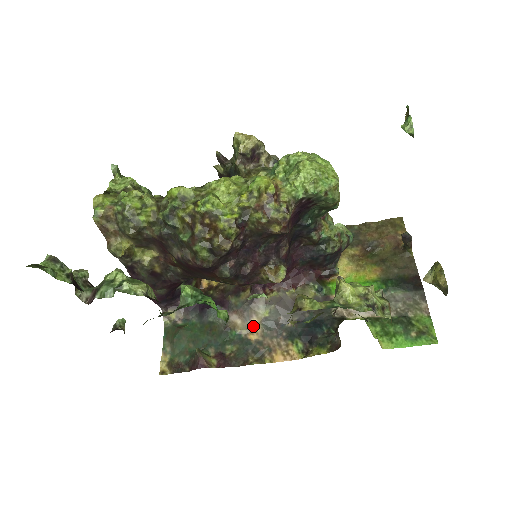
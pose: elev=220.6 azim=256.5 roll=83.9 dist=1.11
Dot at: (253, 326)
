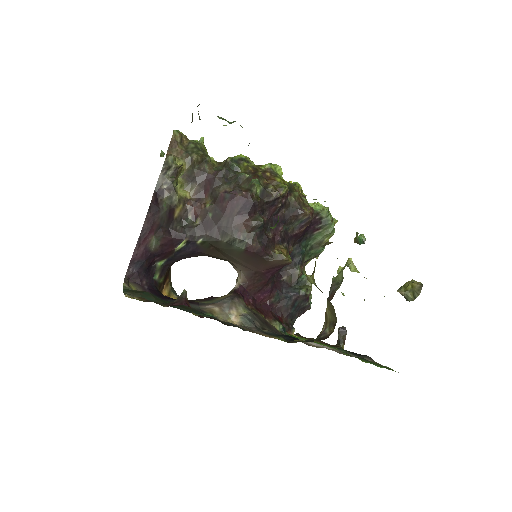
Dot at: (230, 318)
